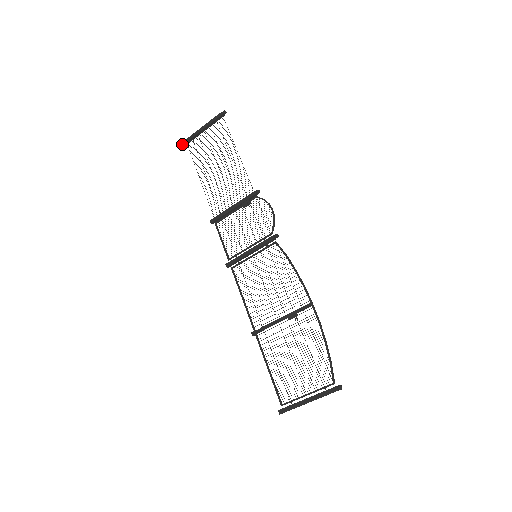
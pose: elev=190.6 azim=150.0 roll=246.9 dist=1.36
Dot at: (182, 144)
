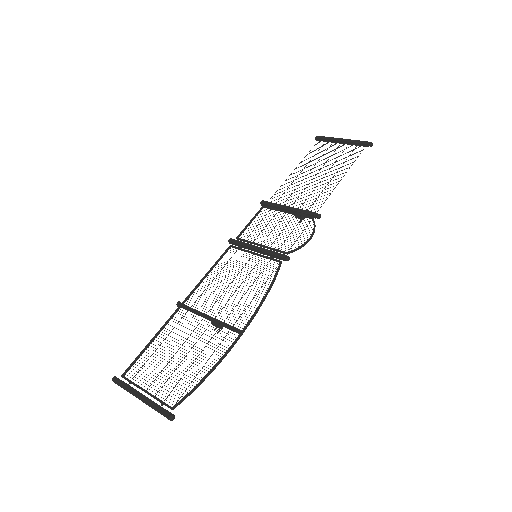
Dot at: (316, 136)
